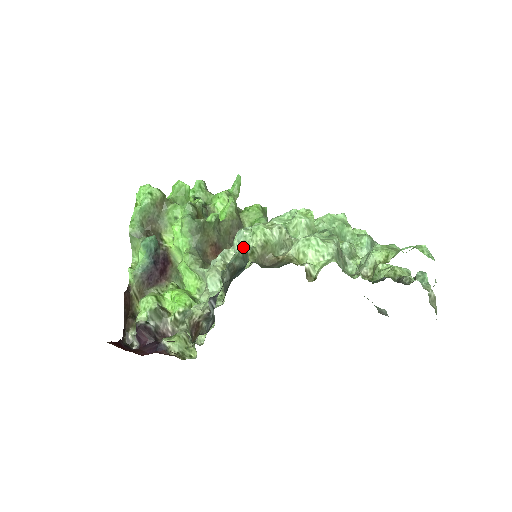
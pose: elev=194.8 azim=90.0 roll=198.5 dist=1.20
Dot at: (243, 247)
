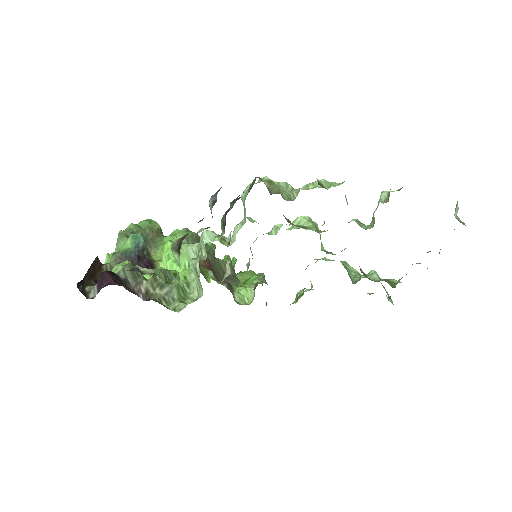
Dot at: (249, 187)
